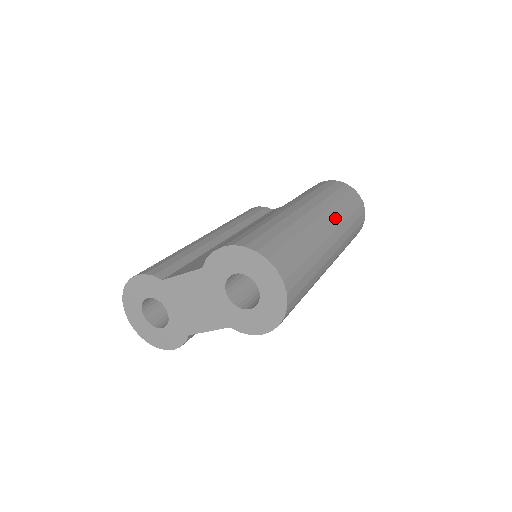
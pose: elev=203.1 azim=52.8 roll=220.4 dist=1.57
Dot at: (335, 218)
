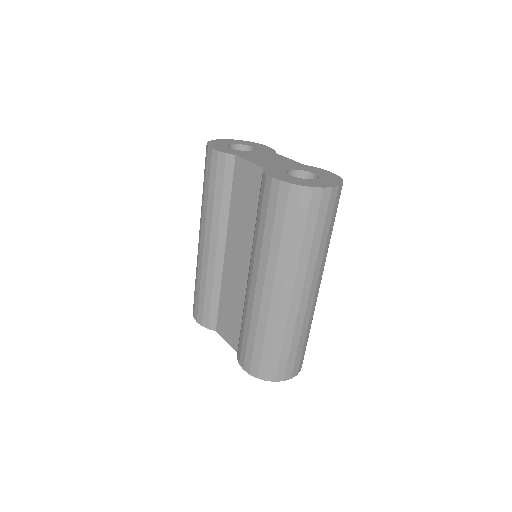
Dot at: (306, 275)
